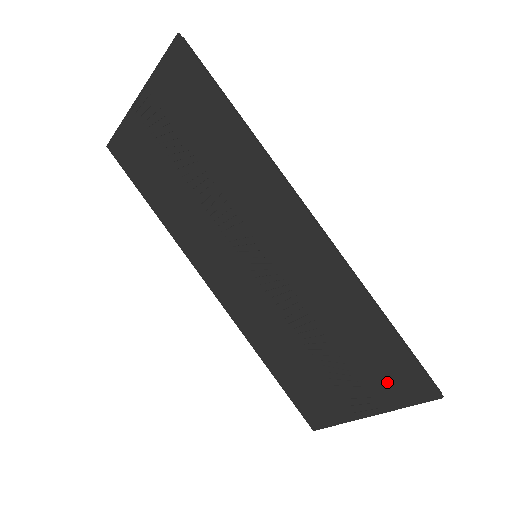
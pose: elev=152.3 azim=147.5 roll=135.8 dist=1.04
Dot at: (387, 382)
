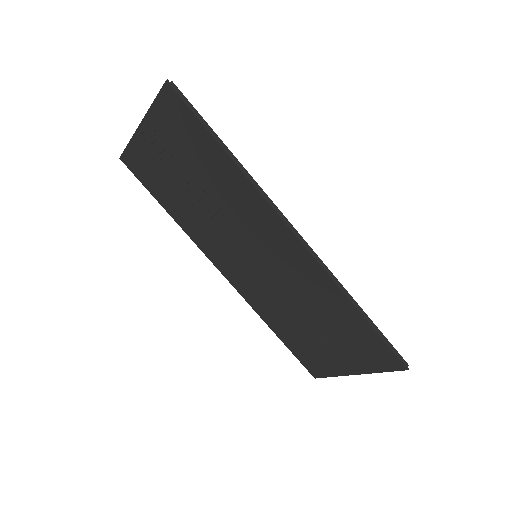
Dot at: (366, 355)
